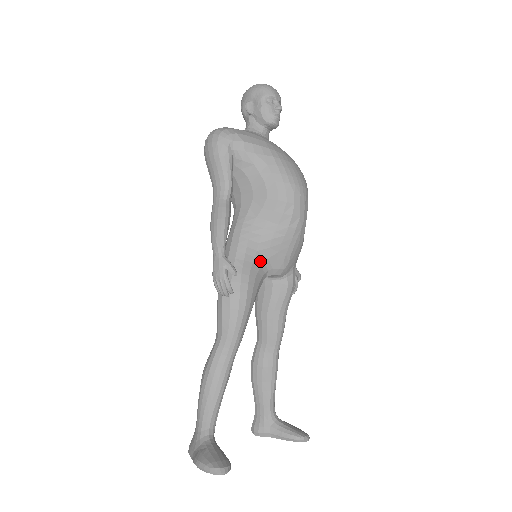
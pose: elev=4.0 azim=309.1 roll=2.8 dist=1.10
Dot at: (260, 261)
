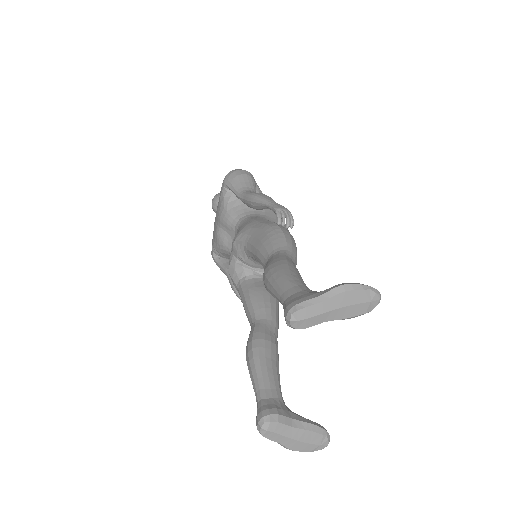
Dot at: occluded
